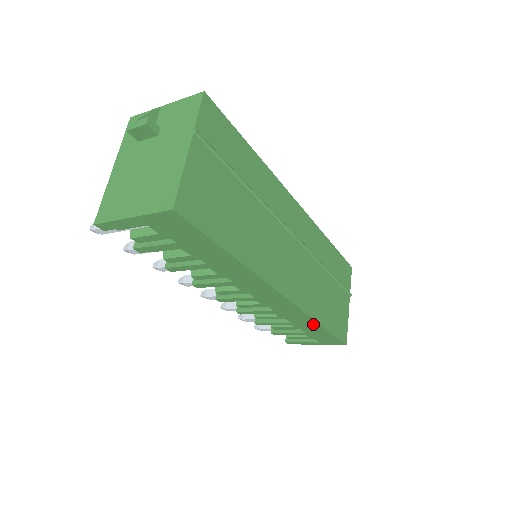
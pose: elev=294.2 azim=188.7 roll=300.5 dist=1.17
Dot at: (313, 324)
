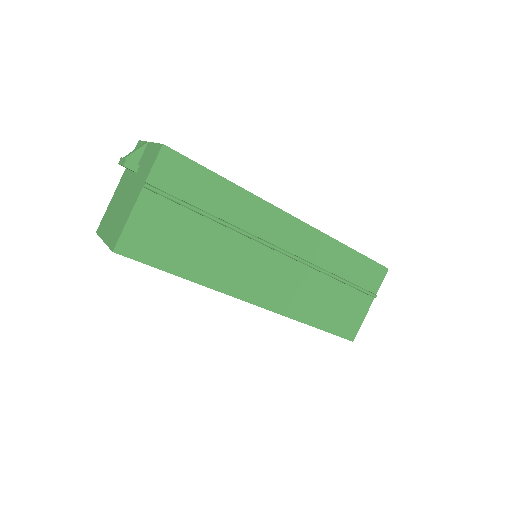
Dot at: occluded
